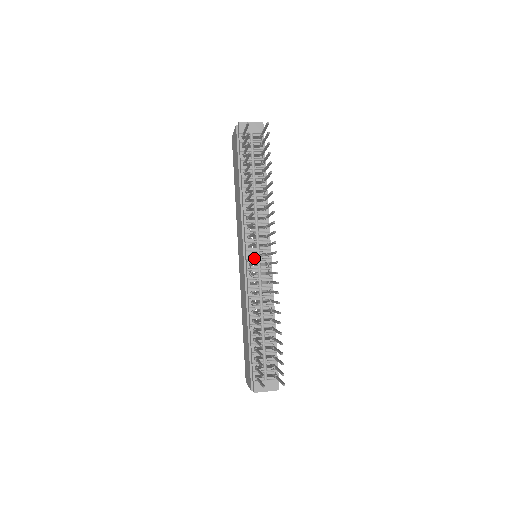
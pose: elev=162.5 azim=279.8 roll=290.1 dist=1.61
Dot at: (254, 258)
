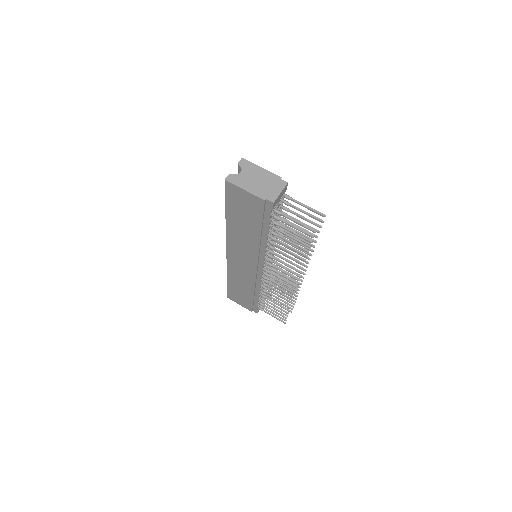
Dot at: occluded
